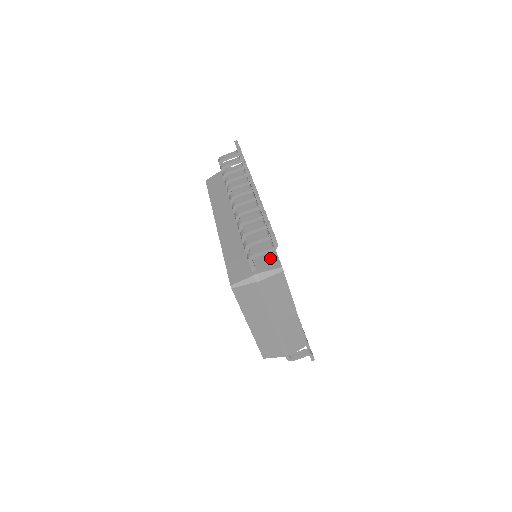
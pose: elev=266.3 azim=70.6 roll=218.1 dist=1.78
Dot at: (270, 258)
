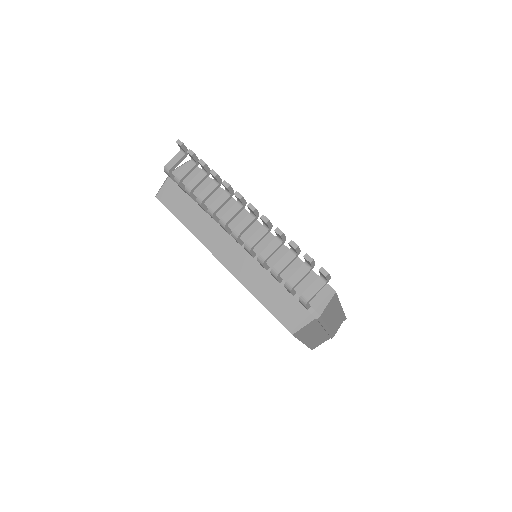
Dot at: occluded
